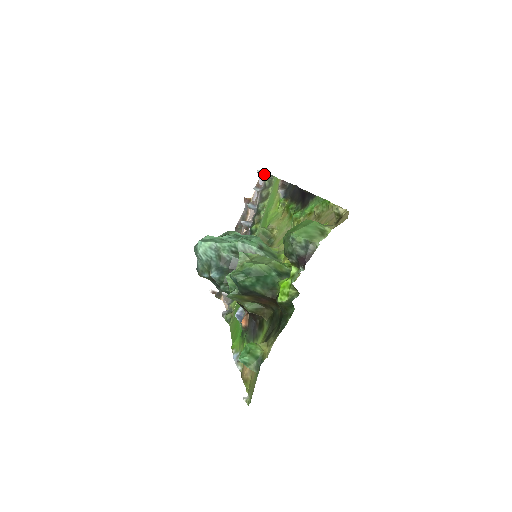
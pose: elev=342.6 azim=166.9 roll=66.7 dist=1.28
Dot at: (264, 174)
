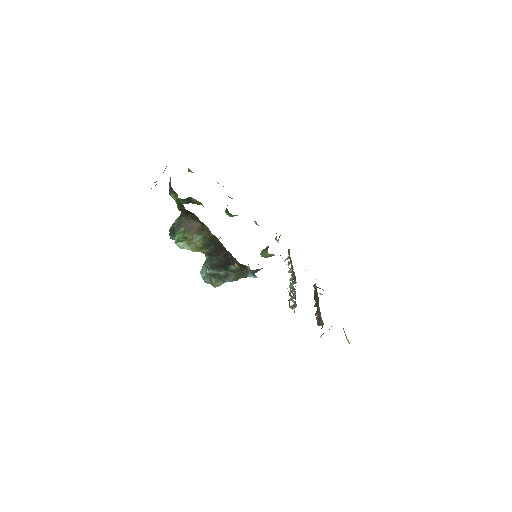
Dot at: occluded
